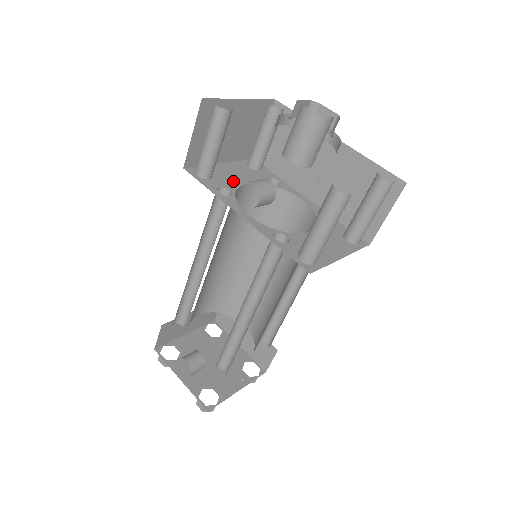
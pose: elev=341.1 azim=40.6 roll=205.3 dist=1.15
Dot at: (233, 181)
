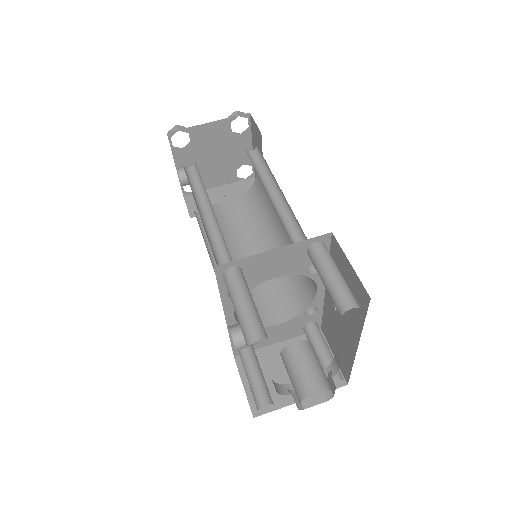
Dot at: (261, 277)
